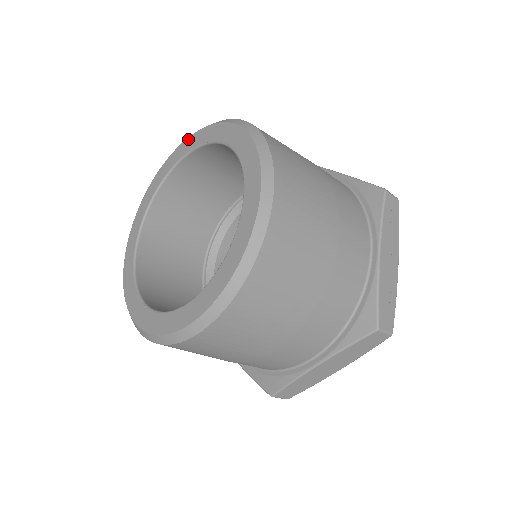
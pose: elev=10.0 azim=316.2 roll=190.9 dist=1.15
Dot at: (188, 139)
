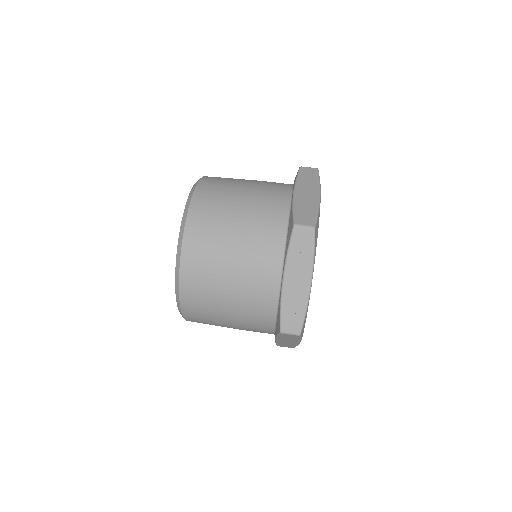
Dot at: occluded
